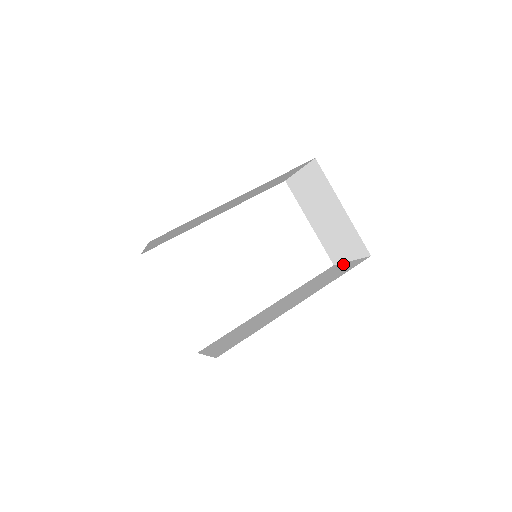
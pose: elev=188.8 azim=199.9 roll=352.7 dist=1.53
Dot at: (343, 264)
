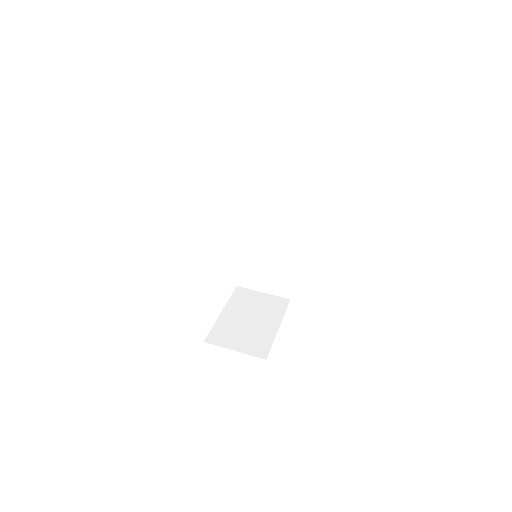
Dot at: (271, 163)
